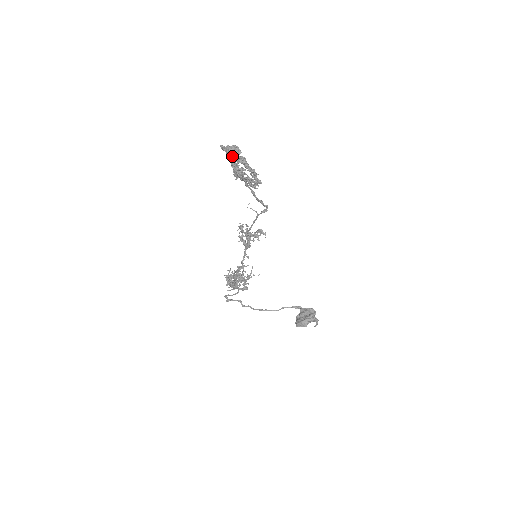
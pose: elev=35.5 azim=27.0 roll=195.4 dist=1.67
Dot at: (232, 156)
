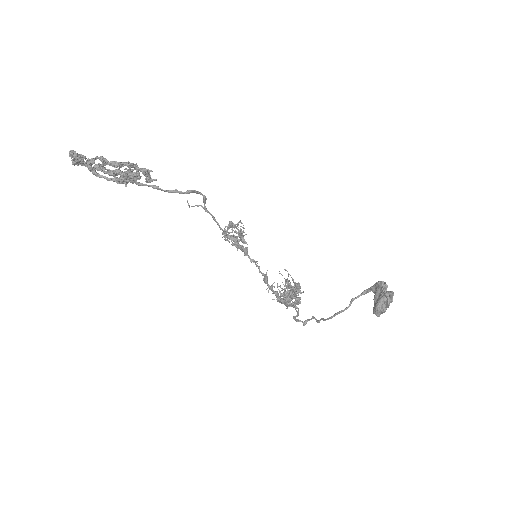
Dot at: (85, 165)
